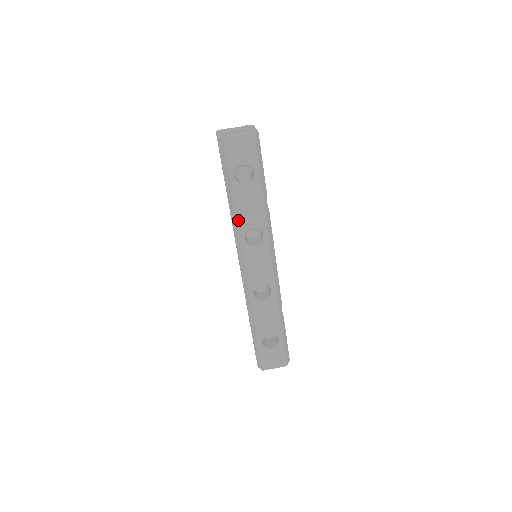
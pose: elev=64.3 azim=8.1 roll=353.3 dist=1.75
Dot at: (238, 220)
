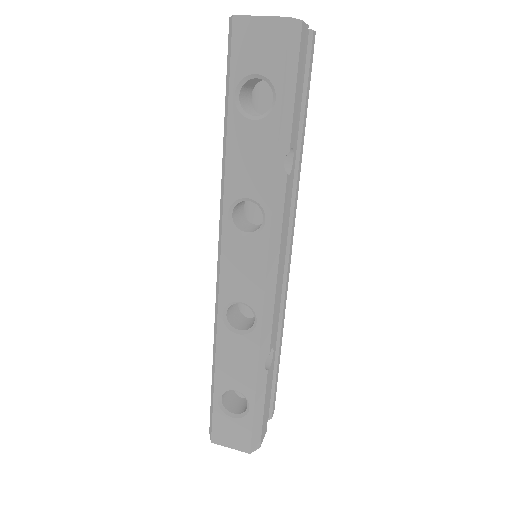
Dot at: (227, 175)
